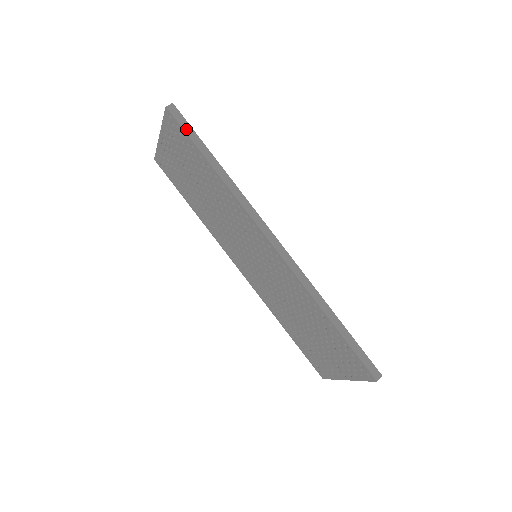
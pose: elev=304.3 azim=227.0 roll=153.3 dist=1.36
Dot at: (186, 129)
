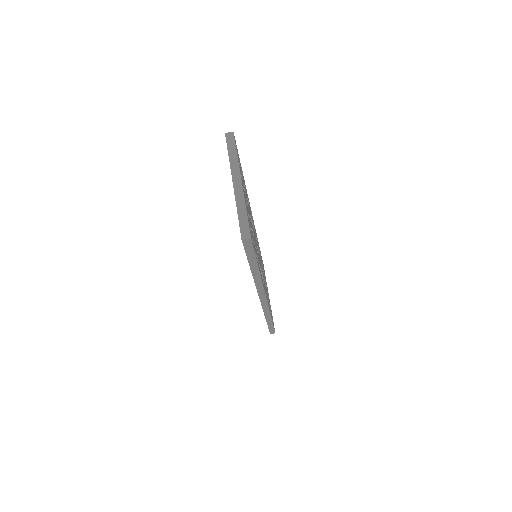
Dot at: (248, 253)
